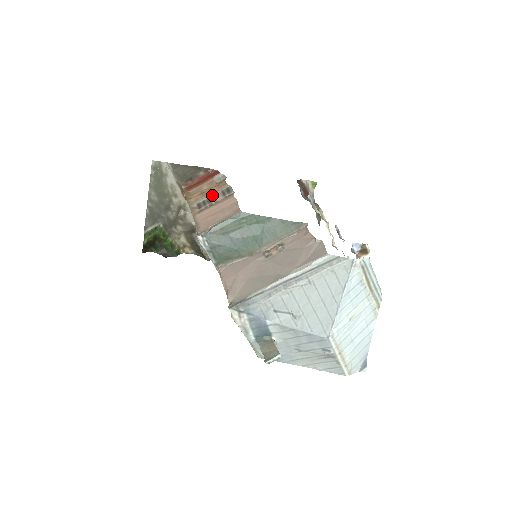
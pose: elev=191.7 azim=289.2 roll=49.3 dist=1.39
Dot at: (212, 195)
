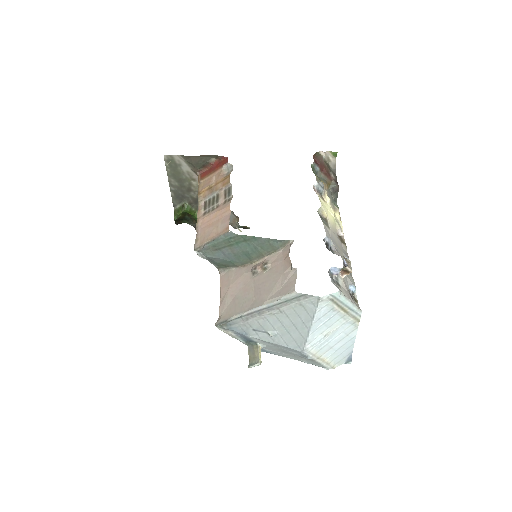
Dot at: (216, 194)
